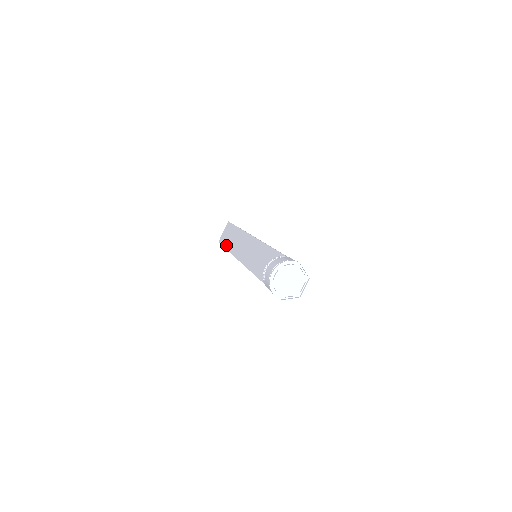
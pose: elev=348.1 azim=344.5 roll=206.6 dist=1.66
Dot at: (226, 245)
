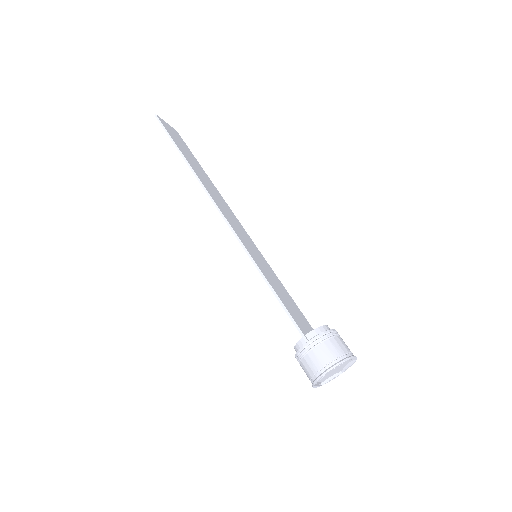
Dot at: occluded
